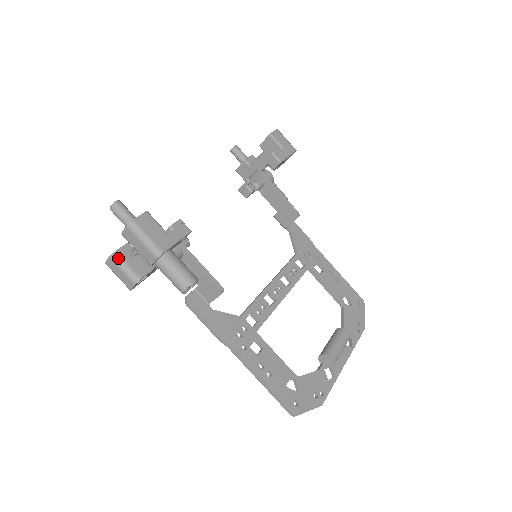
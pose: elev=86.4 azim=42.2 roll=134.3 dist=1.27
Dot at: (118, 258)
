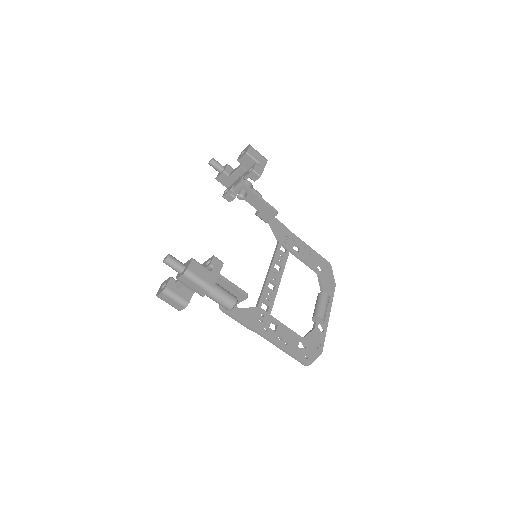
Dot at: (169, 292)
